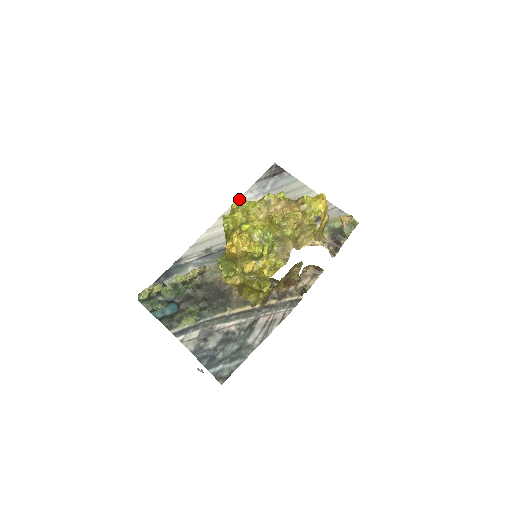
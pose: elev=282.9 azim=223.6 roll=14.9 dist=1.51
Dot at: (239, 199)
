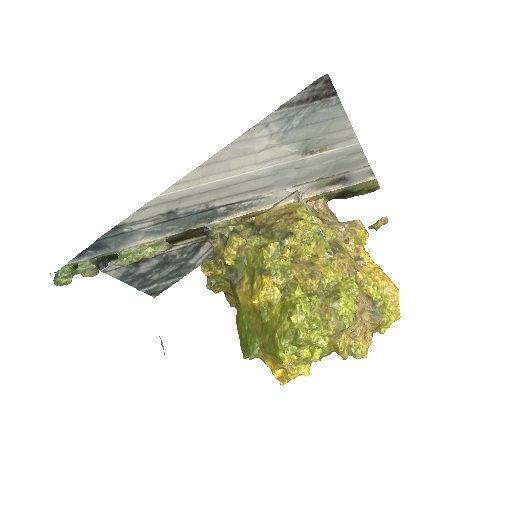
Dot at: (241, 137)
